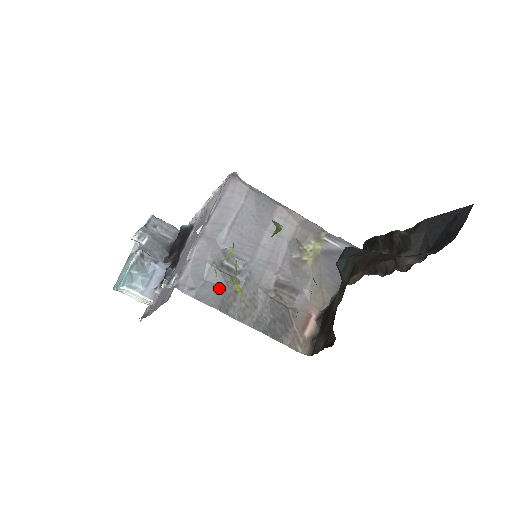
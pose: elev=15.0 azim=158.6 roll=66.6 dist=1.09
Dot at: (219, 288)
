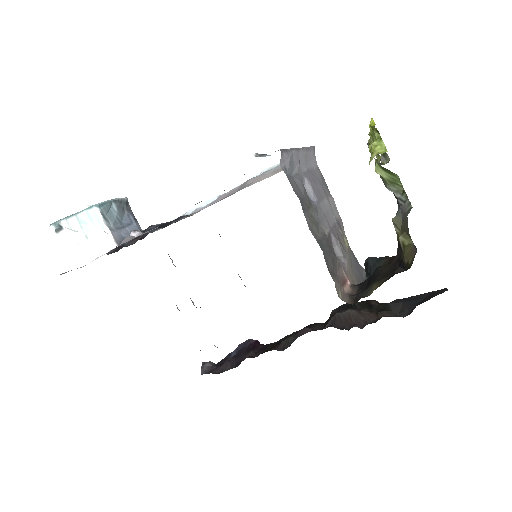
Dot at: (300, 191)
